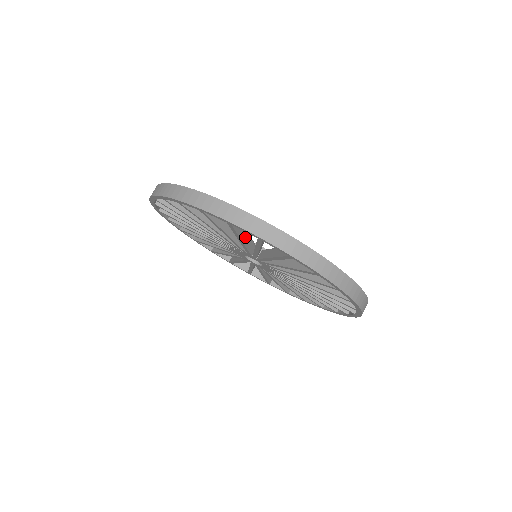
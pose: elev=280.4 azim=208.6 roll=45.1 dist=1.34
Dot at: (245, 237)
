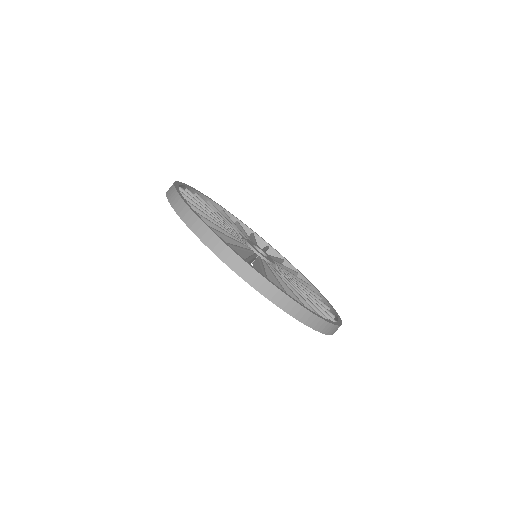
Dot at: occluded
